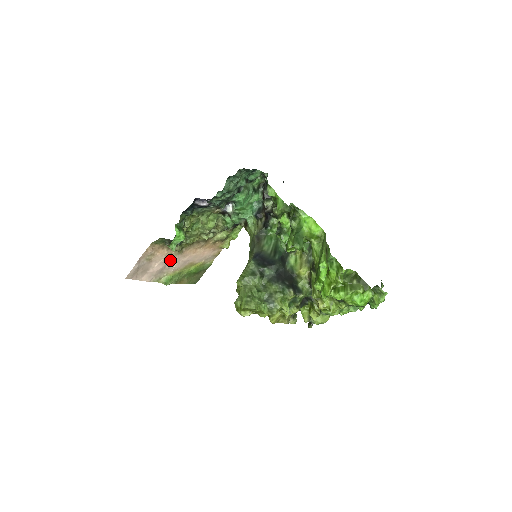
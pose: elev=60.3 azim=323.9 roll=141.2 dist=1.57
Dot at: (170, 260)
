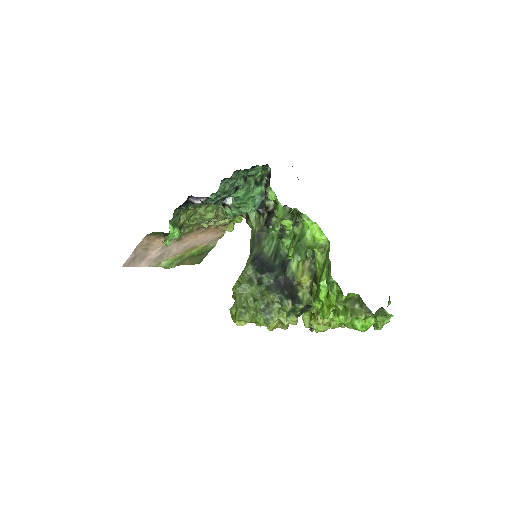
Dot at: (169, 247)
